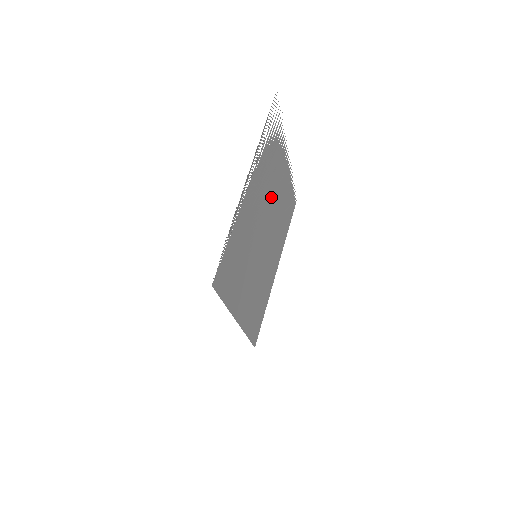
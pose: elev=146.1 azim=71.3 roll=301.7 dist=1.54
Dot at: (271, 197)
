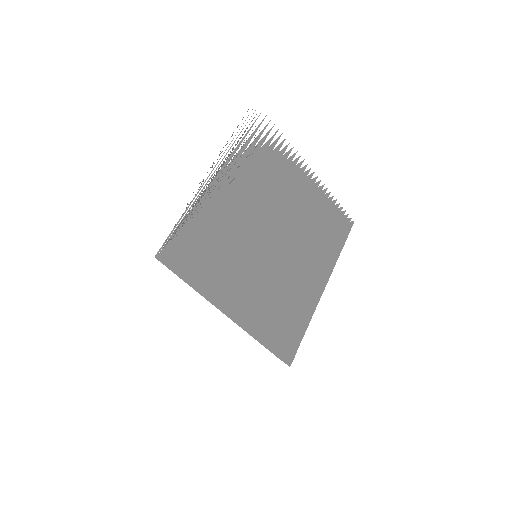
Dot at: (276, 202)
